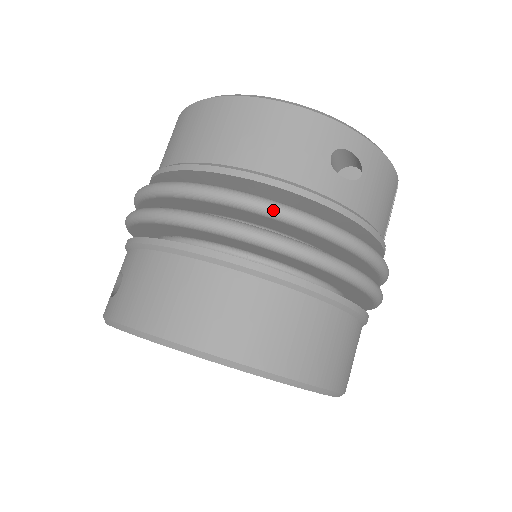
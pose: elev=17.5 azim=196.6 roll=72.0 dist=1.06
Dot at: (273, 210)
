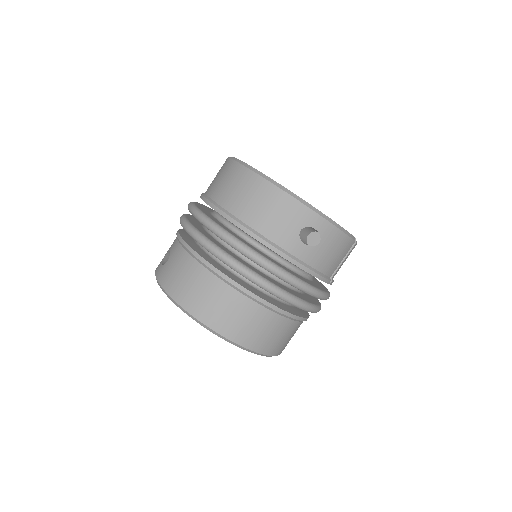
Dot at: (253, 258)
